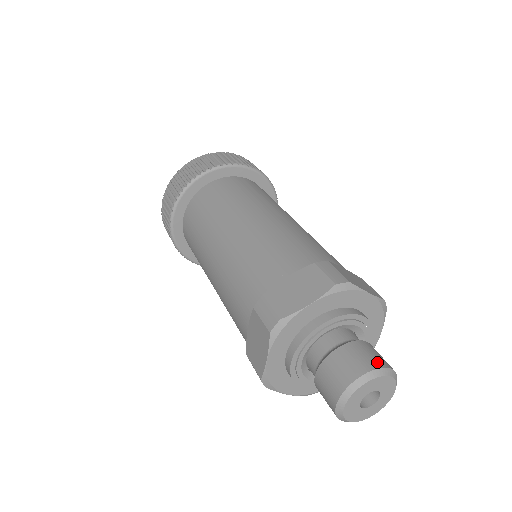
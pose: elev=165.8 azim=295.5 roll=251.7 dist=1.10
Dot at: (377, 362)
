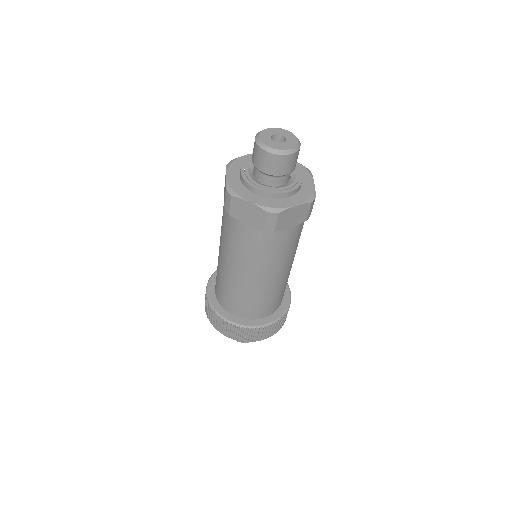
Dot at: occluded
